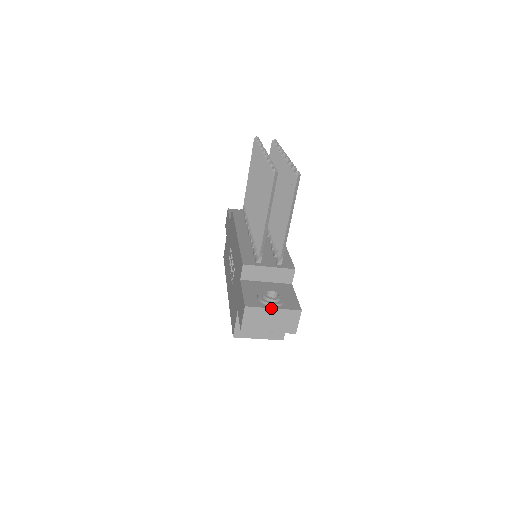
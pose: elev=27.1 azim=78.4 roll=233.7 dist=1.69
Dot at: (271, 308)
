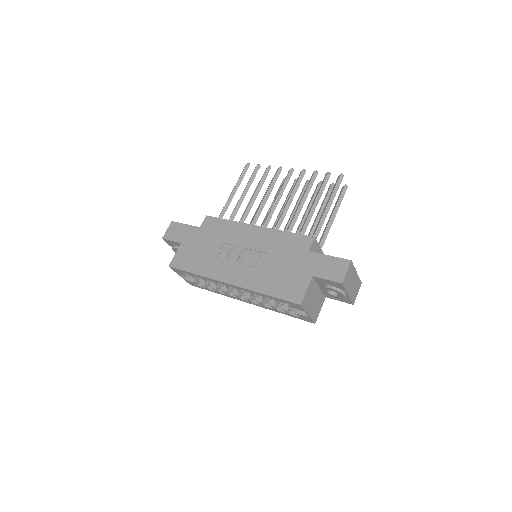
Dot at: (356, 271)
